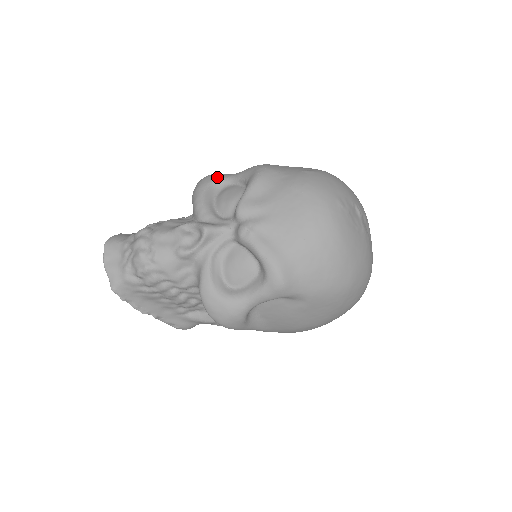
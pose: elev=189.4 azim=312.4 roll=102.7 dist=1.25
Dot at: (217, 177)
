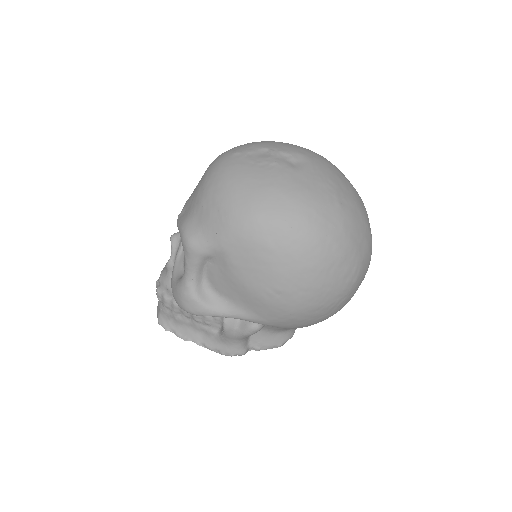
Dot at: occluded
